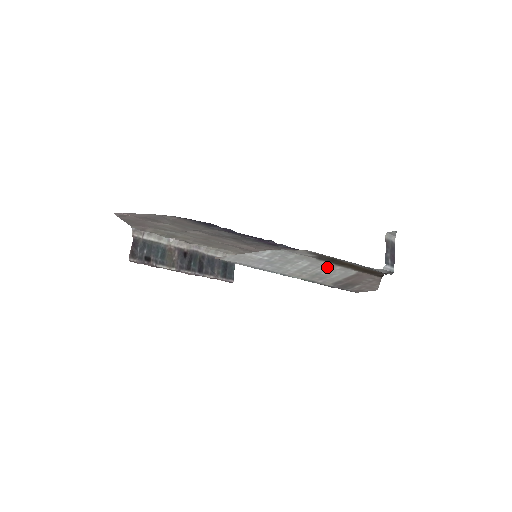
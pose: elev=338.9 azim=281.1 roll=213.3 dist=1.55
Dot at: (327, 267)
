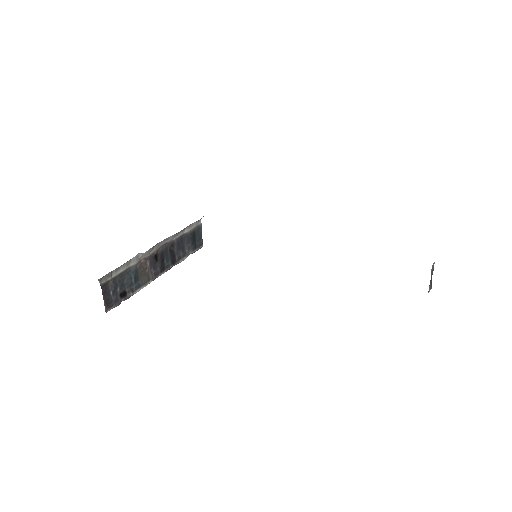
Dot at: occluded
